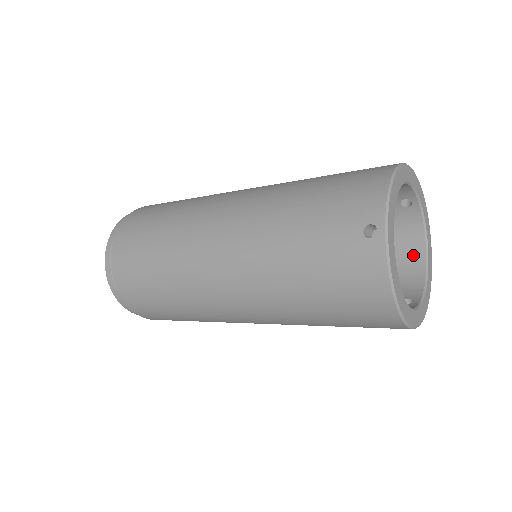
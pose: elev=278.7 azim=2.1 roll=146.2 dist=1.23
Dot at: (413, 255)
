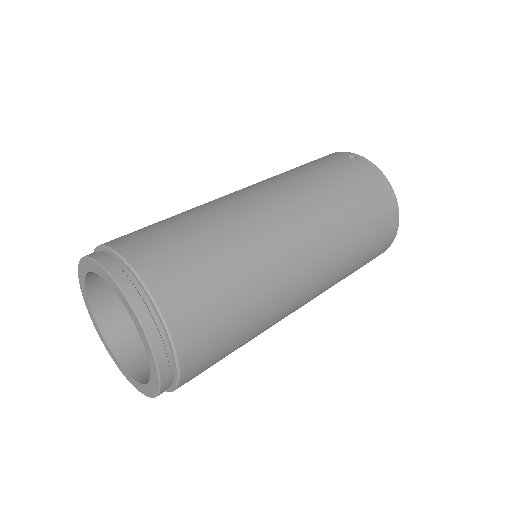
Dot at: occluded
